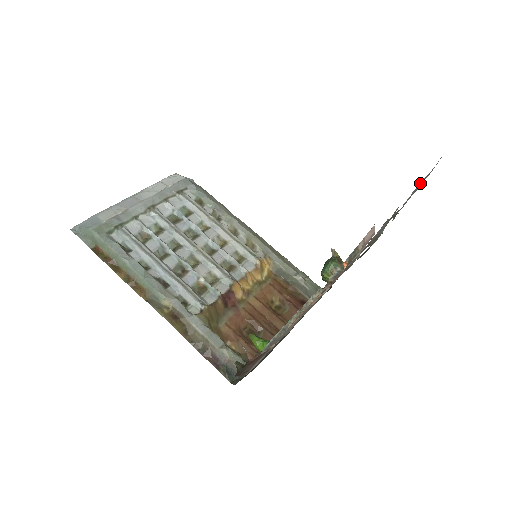
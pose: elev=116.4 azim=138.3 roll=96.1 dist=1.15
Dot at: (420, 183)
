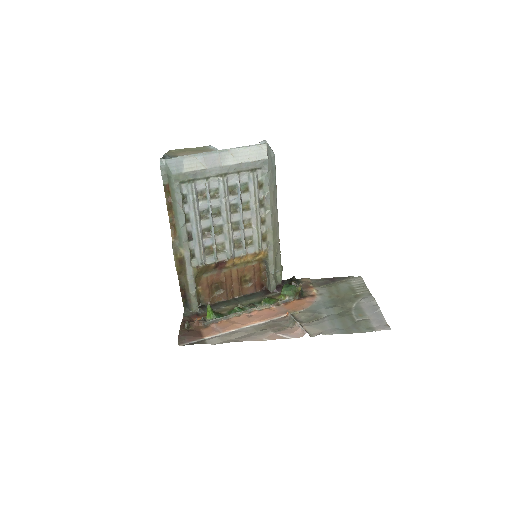
Dot at: (359, 327)
